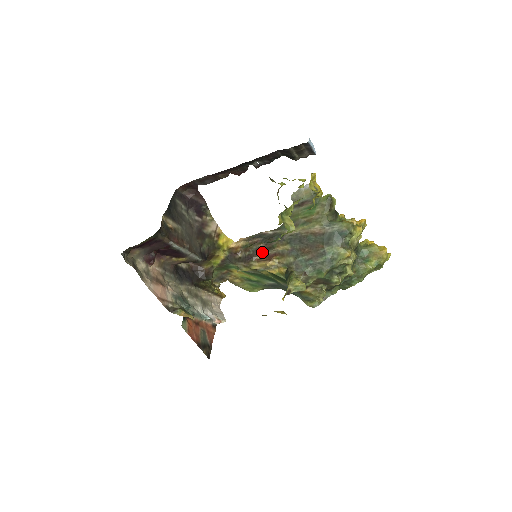
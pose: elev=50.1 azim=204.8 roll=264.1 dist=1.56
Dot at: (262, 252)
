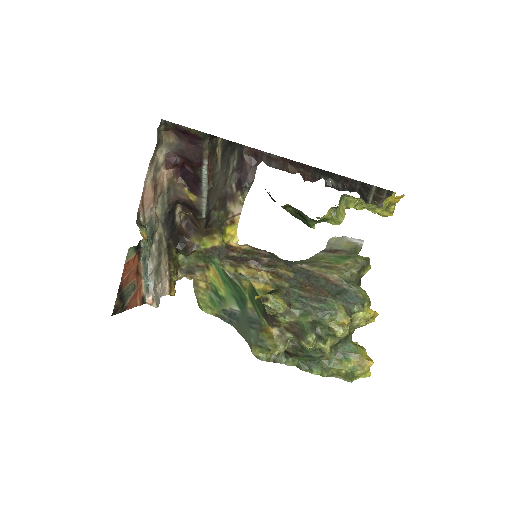
Dot at: (260, 265)
